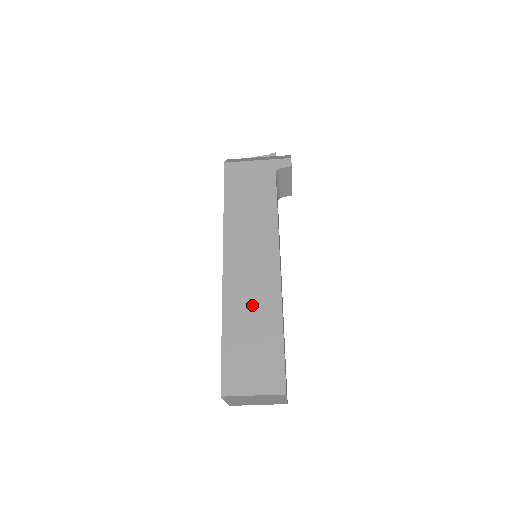
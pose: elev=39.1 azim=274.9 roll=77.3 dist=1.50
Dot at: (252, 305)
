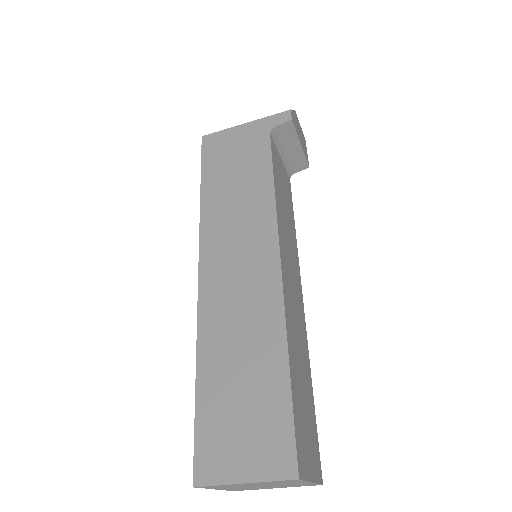
Dot at: (240, 329)
